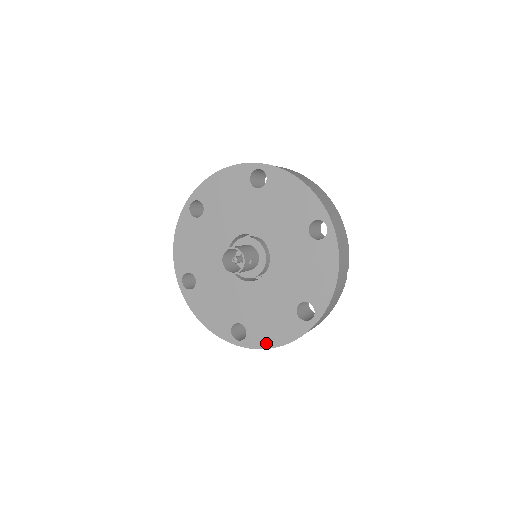
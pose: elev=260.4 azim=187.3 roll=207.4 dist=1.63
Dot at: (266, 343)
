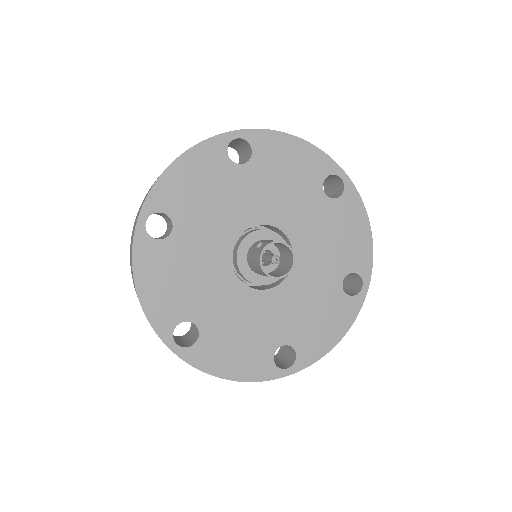
Dot at: (214, 367)
